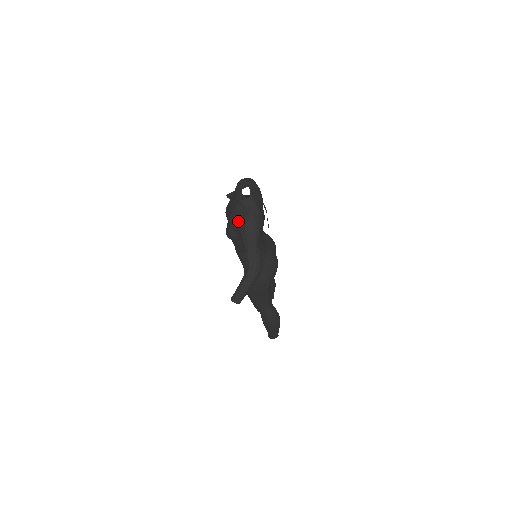
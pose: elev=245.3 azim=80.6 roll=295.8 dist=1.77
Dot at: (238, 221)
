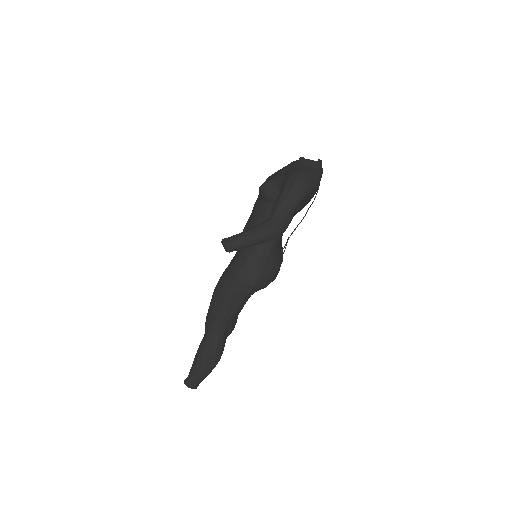
Dot at: (291, 170)
